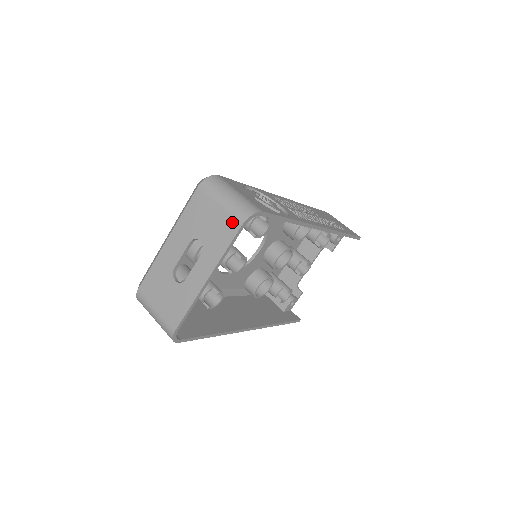
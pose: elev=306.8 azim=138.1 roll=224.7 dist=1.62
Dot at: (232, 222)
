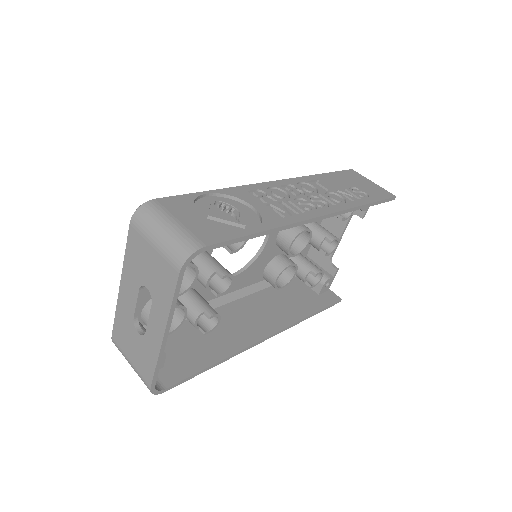
Dot at: (169, 268)
